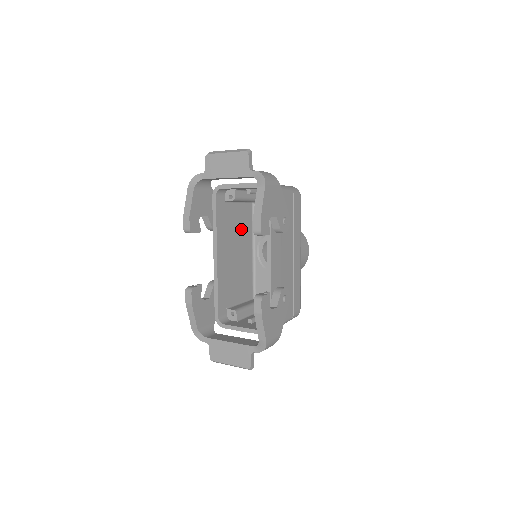
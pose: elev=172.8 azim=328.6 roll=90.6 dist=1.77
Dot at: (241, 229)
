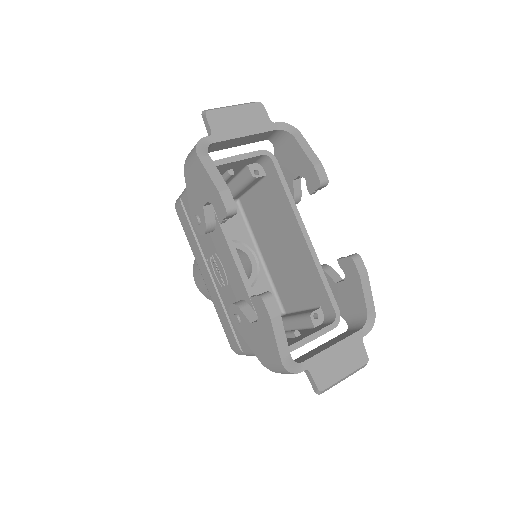
Dot at: occluded
